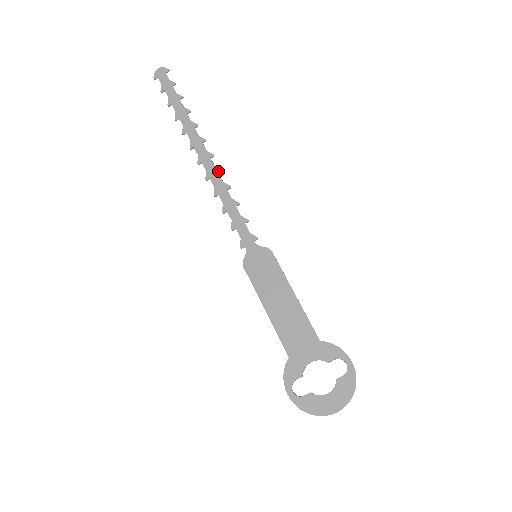
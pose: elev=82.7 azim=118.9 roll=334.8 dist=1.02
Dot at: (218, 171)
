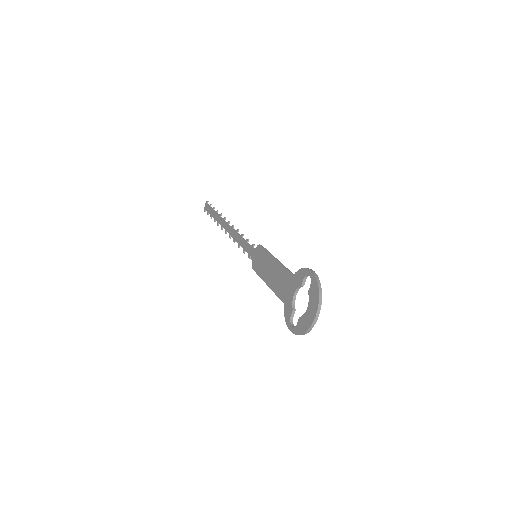
Dot at: (232, 227)
